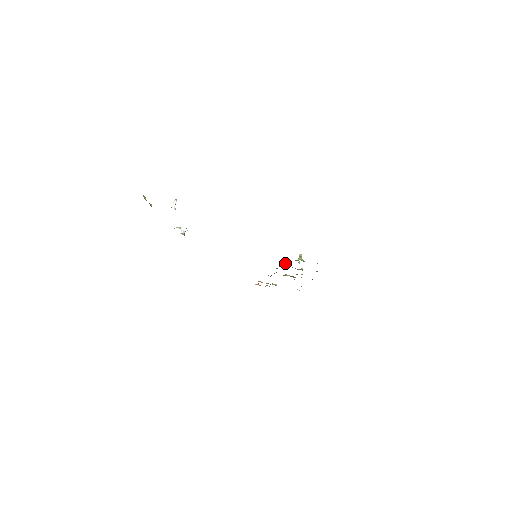
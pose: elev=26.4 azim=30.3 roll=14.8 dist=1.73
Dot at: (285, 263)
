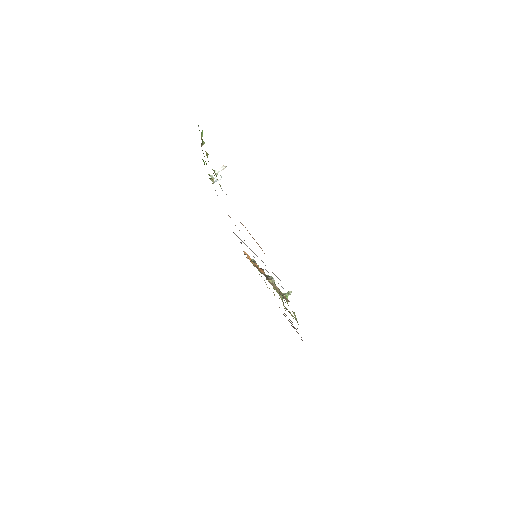
Dot at: (274, 281)
